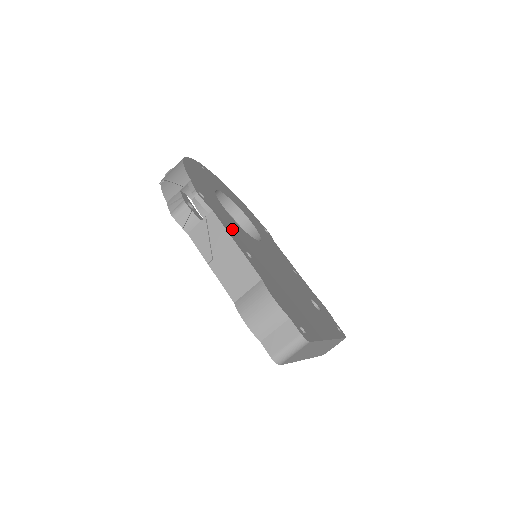
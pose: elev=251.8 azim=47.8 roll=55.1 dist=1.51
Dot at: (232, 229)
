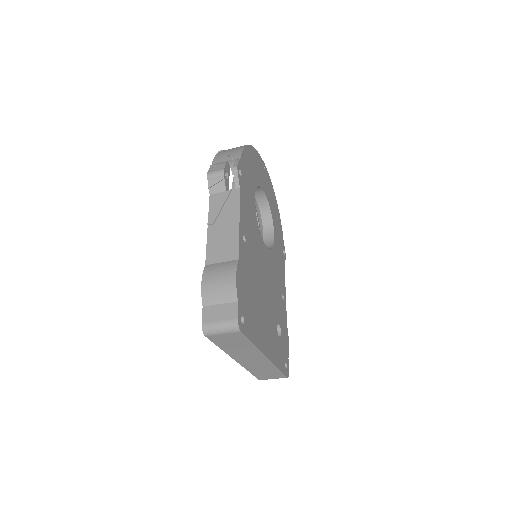
Dot at: (246, 214)
